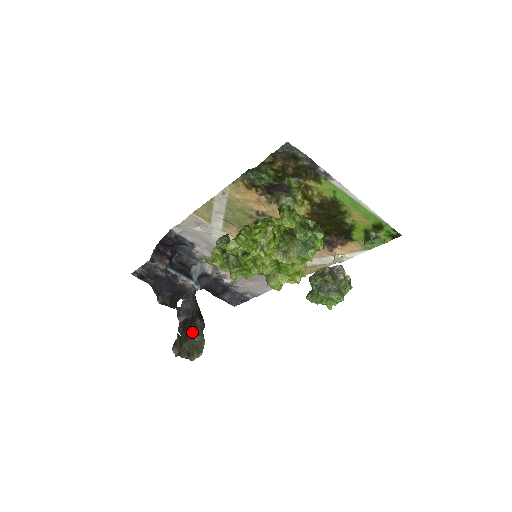
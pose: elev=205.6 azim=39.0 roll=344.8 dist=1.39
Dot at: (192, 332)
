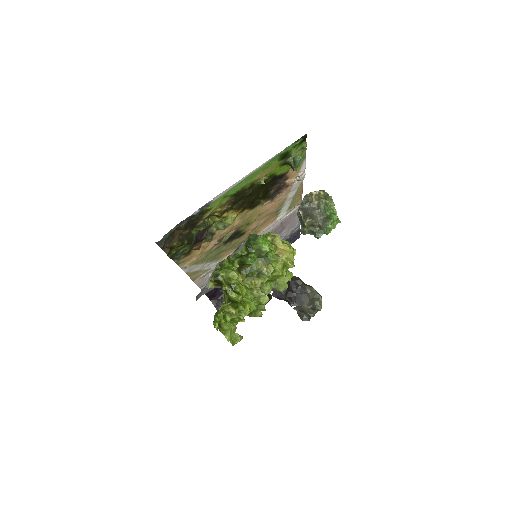
Dot at: (299, 294)
